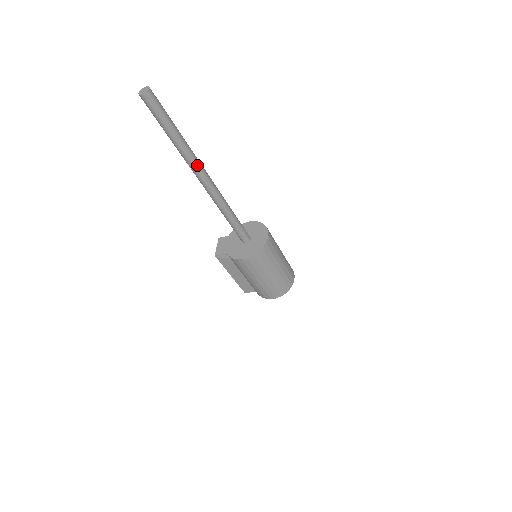
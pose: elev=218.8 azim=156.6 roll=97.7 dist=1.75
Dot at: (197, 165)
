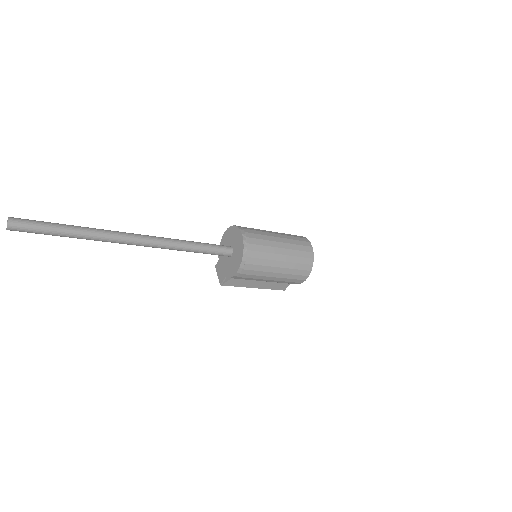
Dot at: (114, 236)
